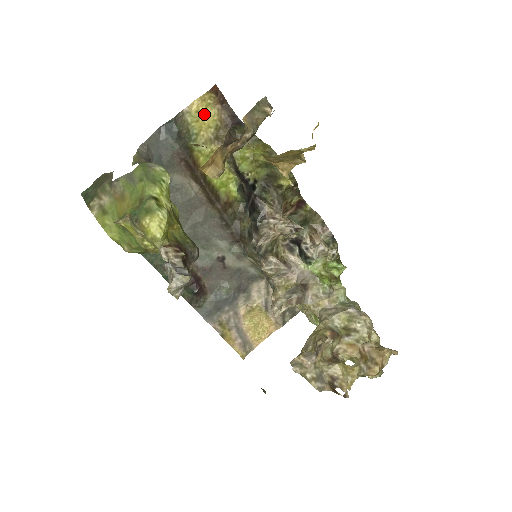
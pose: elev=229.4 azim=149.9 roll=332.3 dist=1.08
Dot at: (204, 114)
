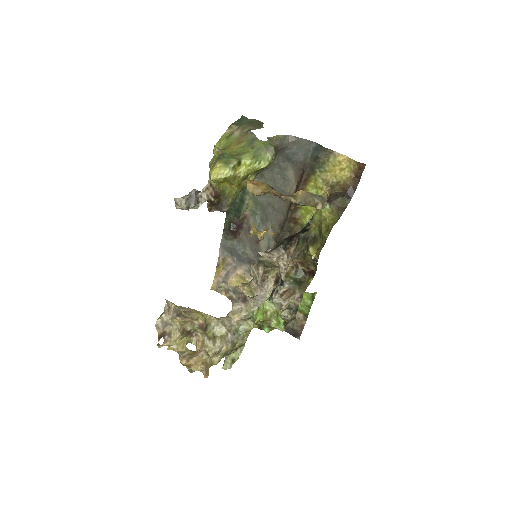
Dot at: (341, 168)
